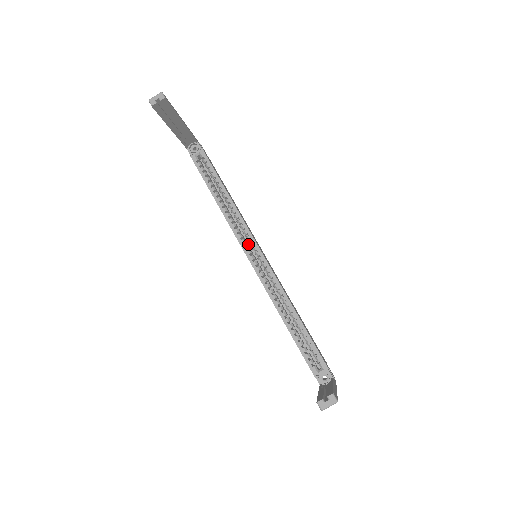
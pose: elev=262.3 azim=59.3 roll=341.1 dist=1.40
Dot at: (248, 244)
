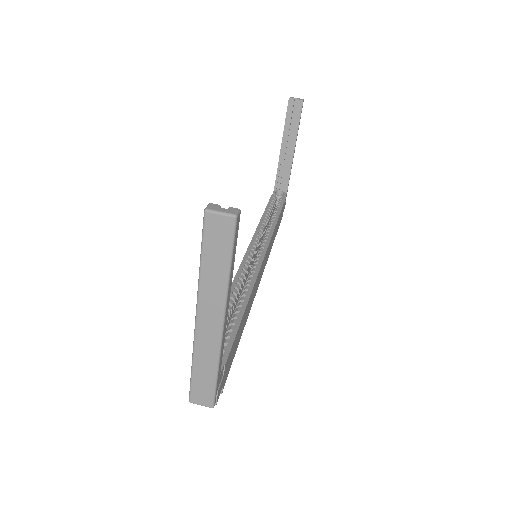
Dot at: occluded
